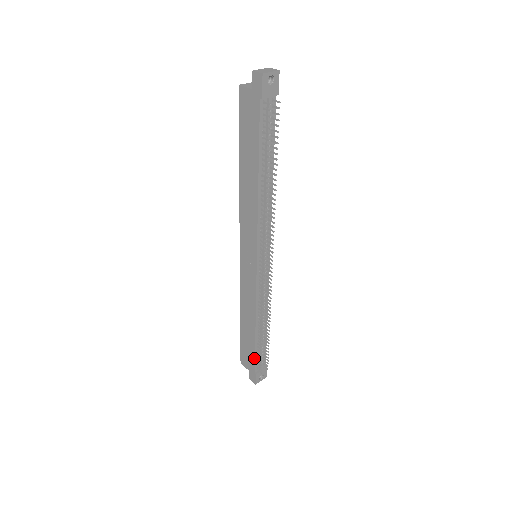
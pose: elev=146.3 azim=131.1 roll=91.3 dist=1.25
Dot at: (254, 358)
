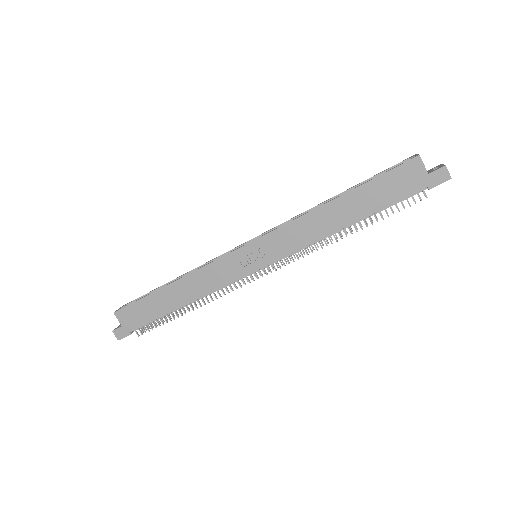
Dot at: (148, 322)
